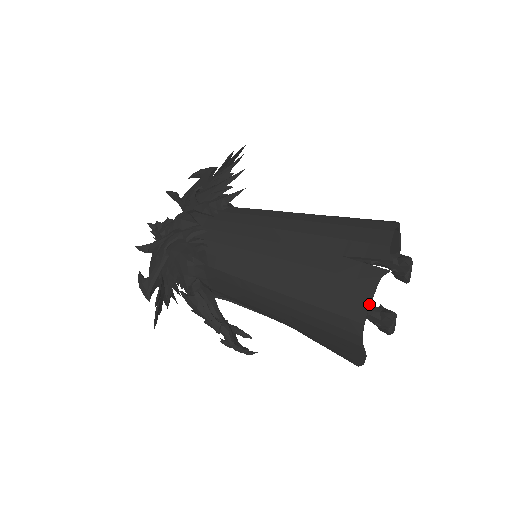
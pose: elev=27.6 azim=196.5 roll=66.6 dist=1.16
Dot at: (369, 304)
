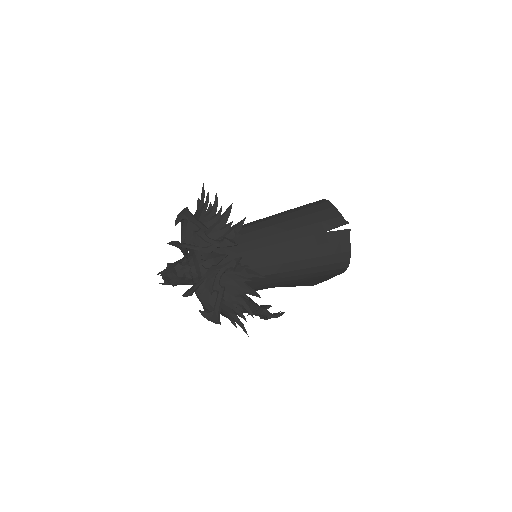
Dot at: (350, 250)
